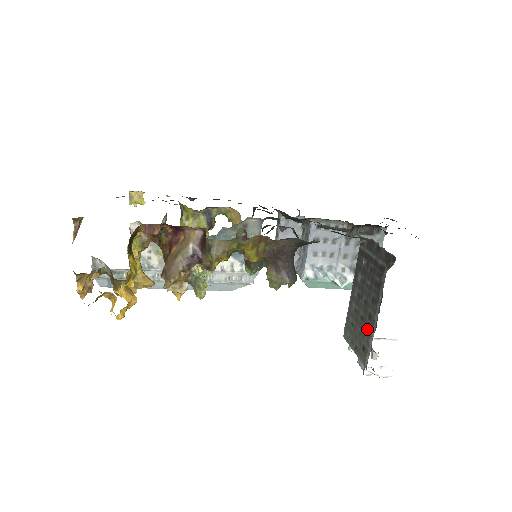
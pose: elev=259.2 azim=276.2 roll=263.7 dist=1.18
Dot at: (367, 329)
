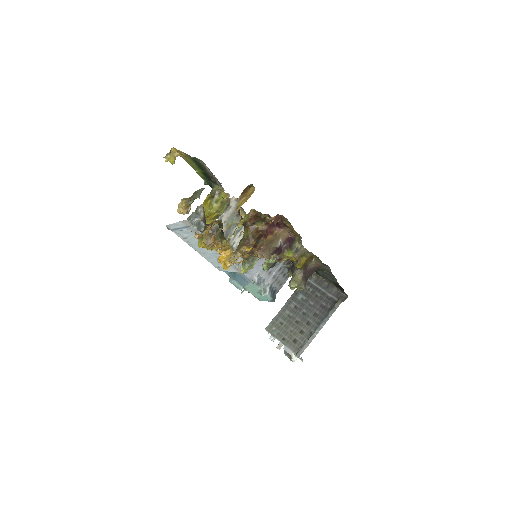
Dot at: (303, 330)
